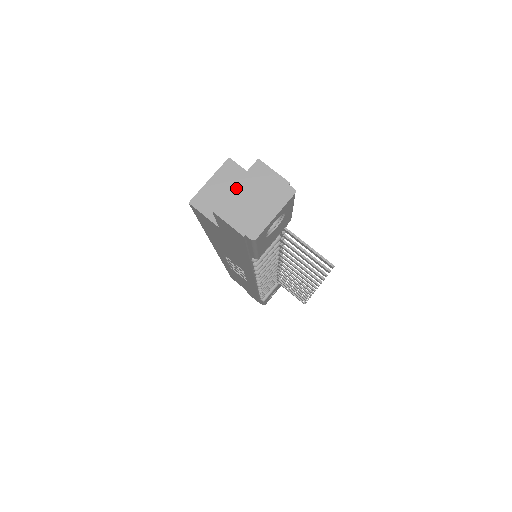
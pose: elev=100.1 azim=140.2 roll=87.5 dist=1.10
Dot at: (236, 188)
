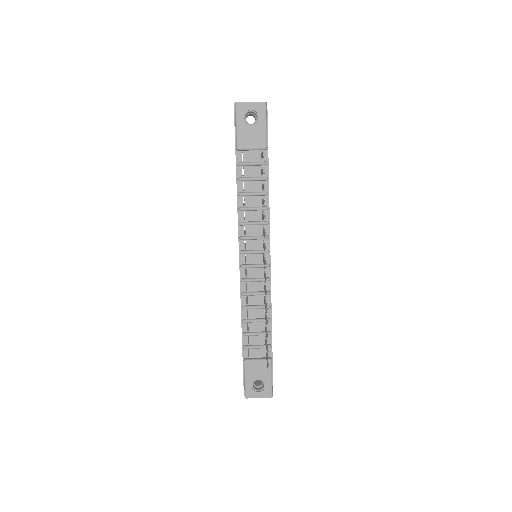
Dot at: occluded
